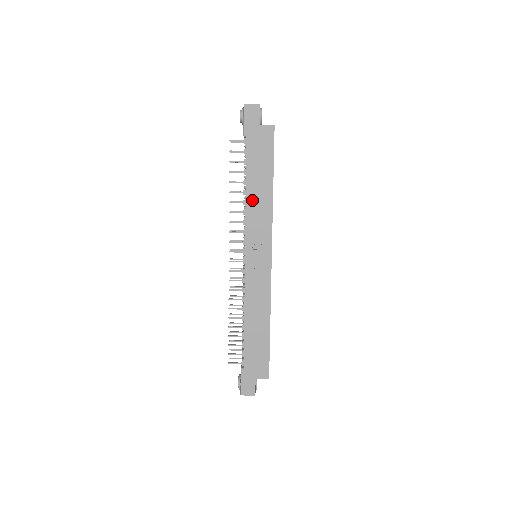
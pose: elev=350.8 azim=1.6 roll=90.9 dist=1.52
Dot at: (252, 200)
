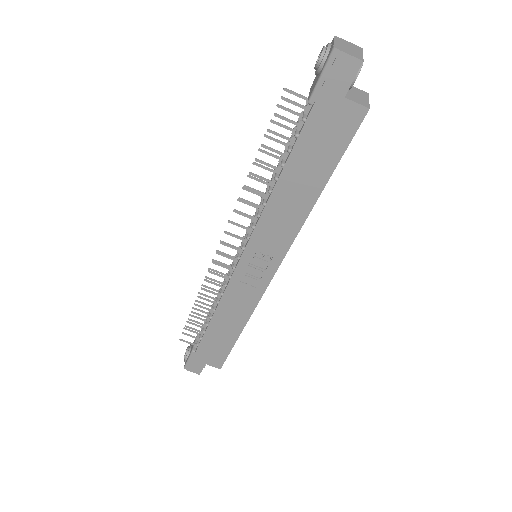
Dot at: (279, 200)
